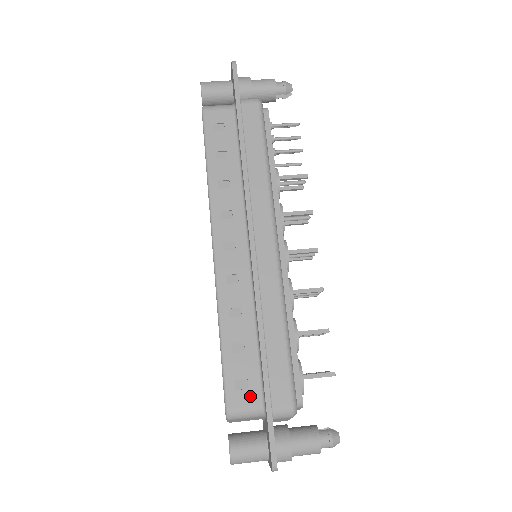
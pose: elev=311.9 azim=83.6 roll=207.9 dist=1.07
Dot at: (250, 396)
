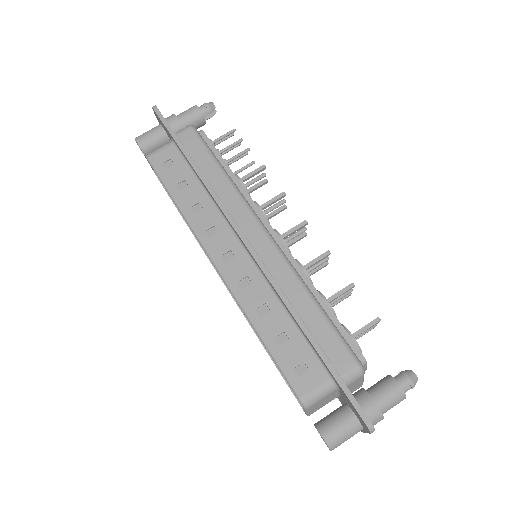
Dot at: (314, 376)
